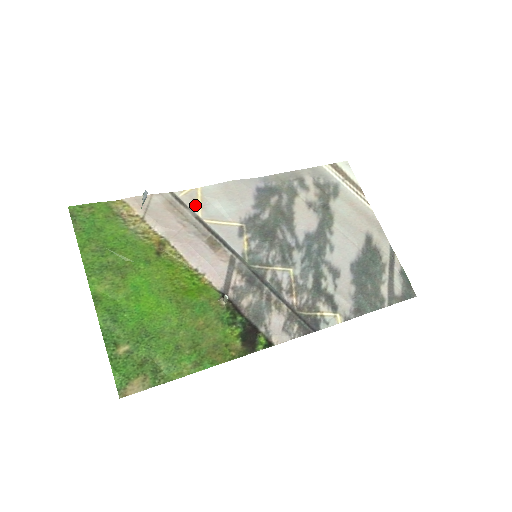
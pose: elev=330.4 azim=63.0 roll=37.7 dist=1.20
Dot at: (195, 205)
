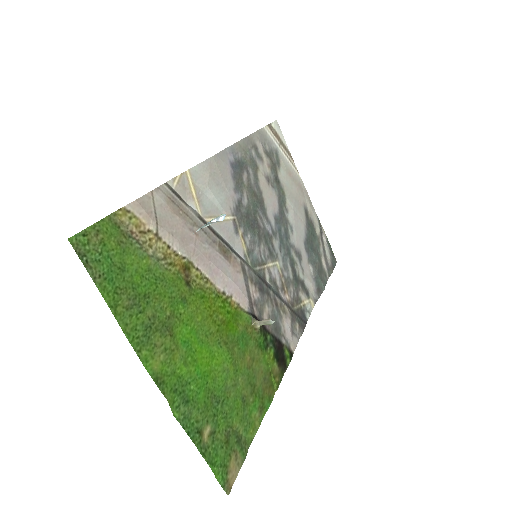
Dot at: (191, 198)
